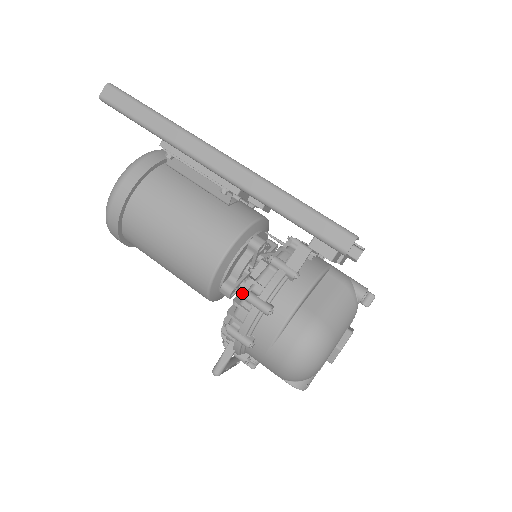
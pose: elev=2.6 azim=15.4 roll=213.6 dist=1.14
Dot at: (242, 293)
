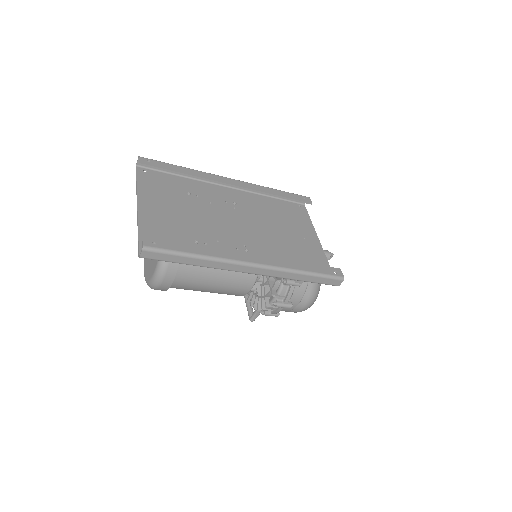
Dot at: (272, 304)
